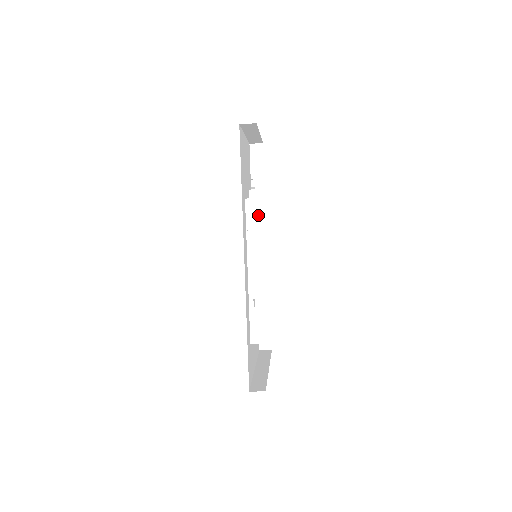
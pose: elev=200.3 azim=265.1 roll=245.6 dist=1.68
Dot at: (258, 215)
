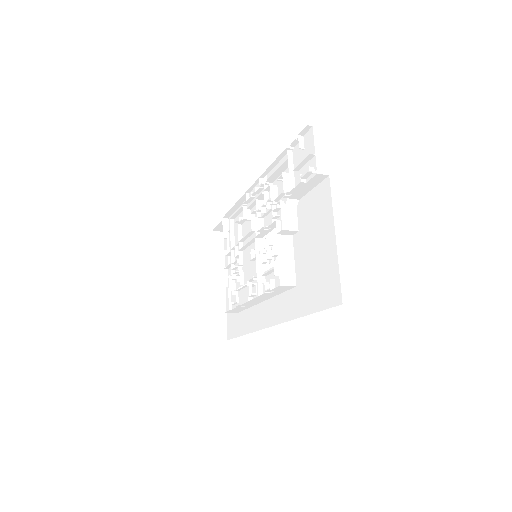
Dot at: (284, 290)
